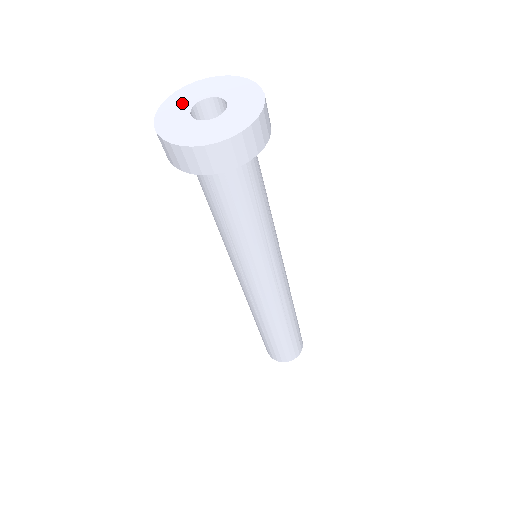
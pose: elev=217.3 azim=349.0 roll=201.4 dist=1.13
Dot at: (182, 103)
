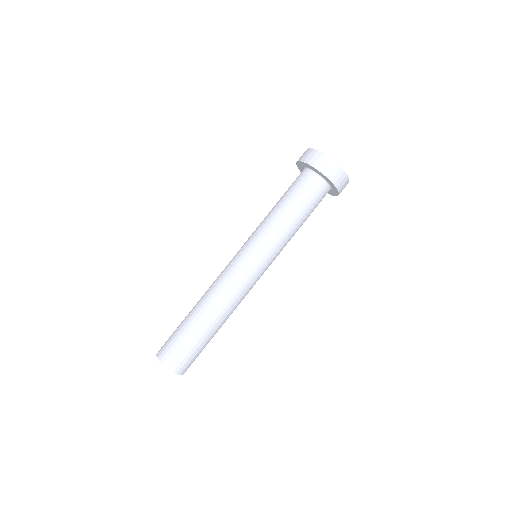
Dot at: occluded
